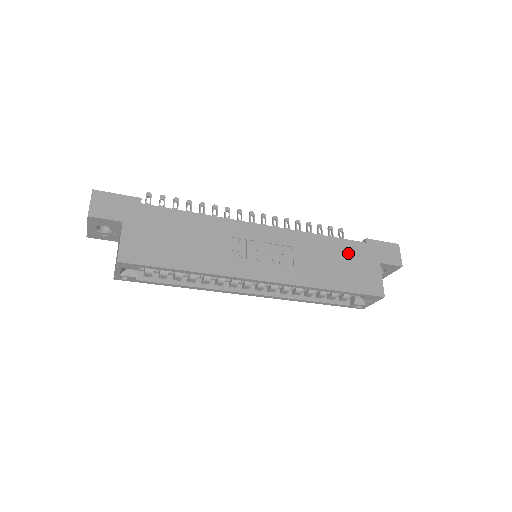
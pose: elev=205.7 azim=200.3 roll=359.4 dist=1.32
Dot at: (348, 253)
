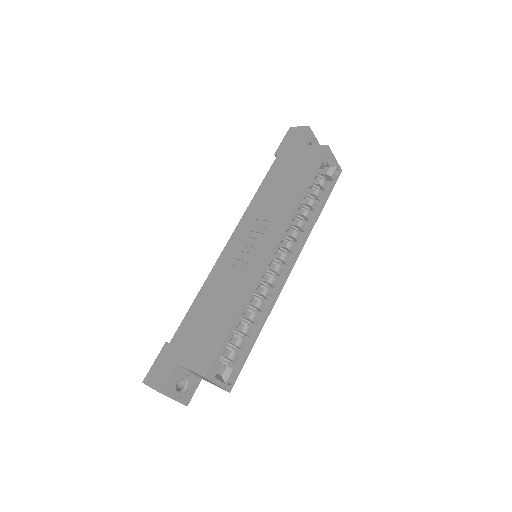
Dot at: (279, 172)
